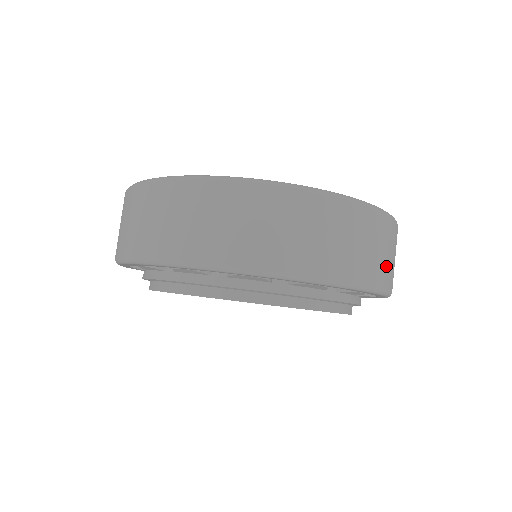
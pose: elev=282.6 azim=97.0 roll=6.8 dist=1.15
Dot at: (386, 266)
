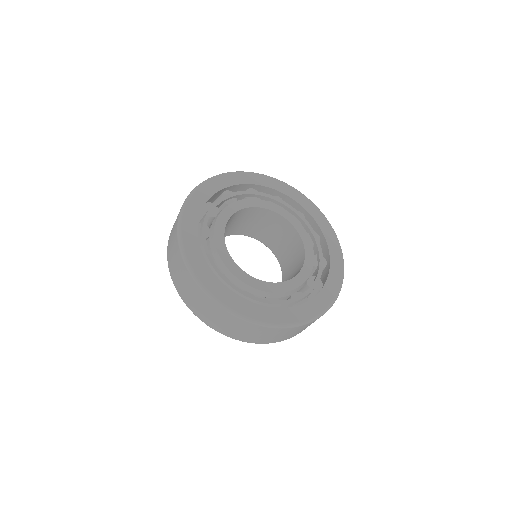
Dot at: (278, 338)
